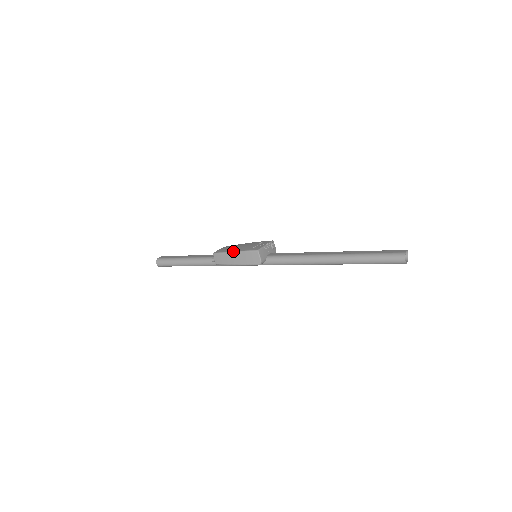
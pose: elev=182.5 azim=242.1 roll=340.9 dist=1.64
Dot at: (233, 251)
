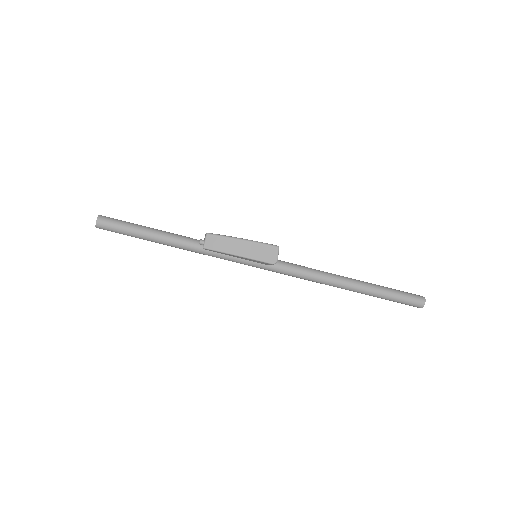
Dot at: (242, 238)
